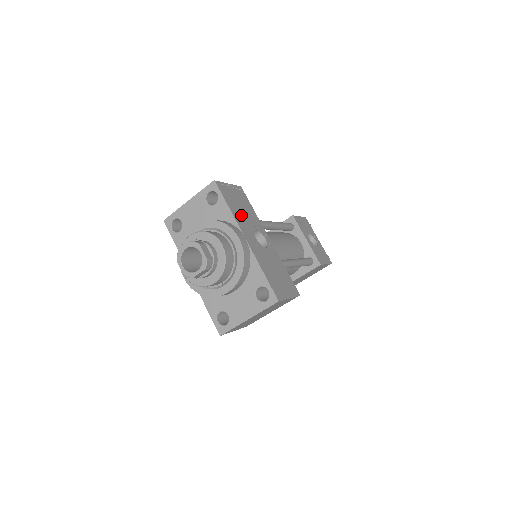
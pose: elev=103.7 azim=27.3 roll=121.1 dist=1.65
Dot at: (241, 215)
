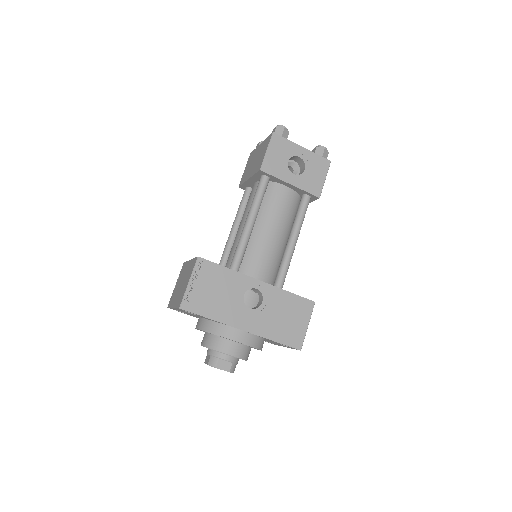
Dot at: (223, 305)
